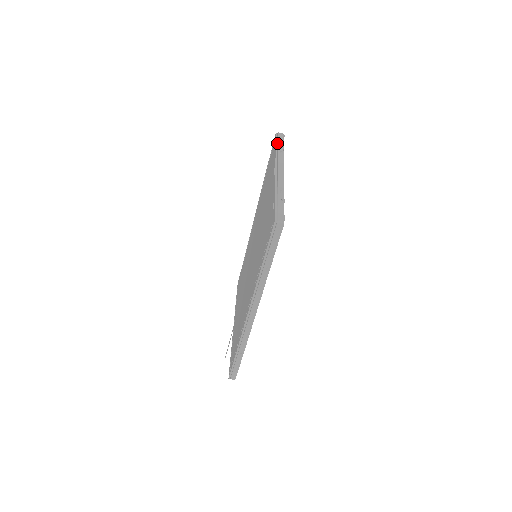
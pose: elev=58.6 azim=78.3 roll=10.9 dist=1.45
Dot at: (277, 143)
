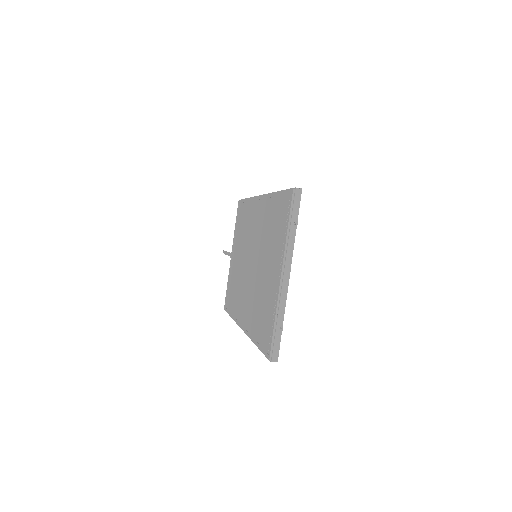
Dot at: (291, 215)
